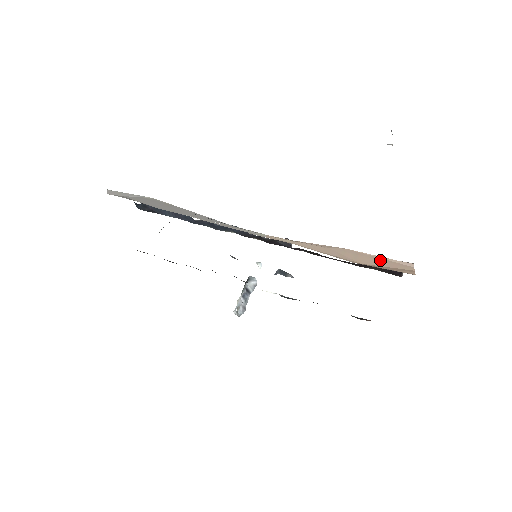
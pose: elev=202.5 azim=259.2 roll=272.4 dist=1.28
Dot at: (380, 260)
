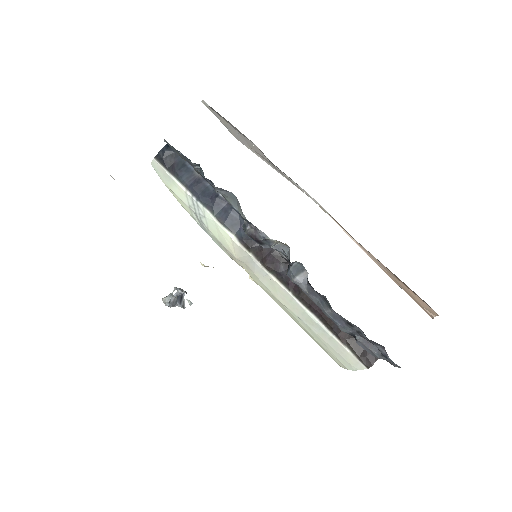
Dot at: (411, 297)
